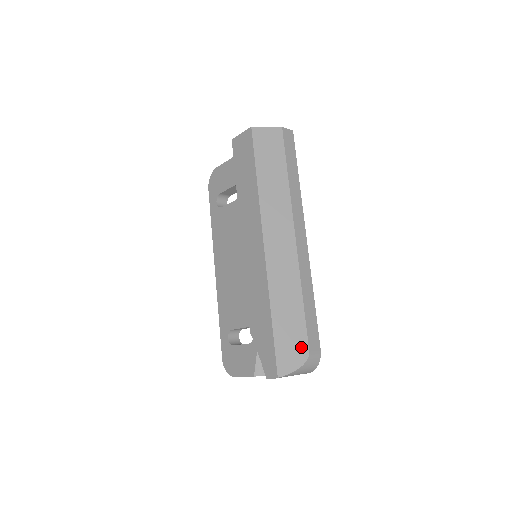
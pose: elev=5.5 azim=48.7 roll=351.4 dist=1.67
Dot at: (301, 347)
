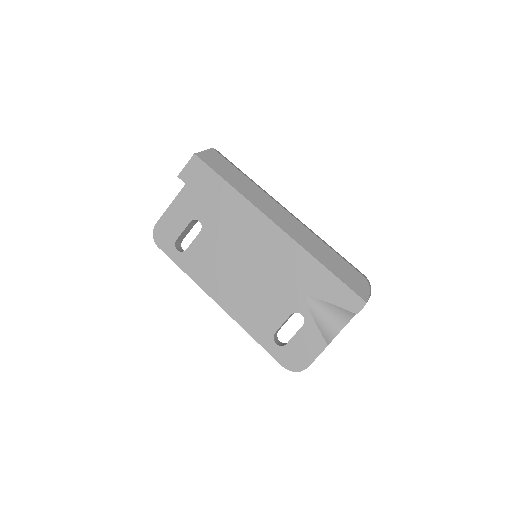
Dot at: (357, 276)
